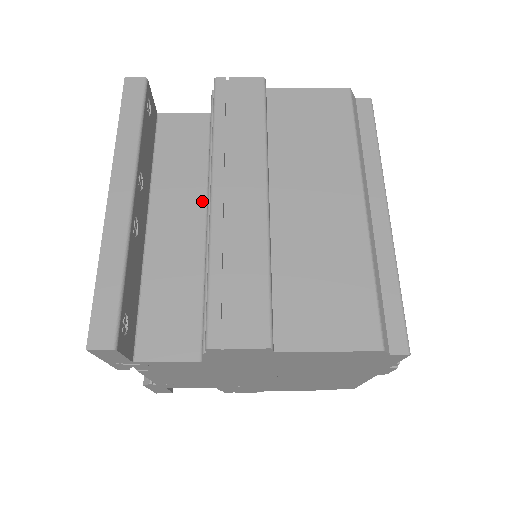
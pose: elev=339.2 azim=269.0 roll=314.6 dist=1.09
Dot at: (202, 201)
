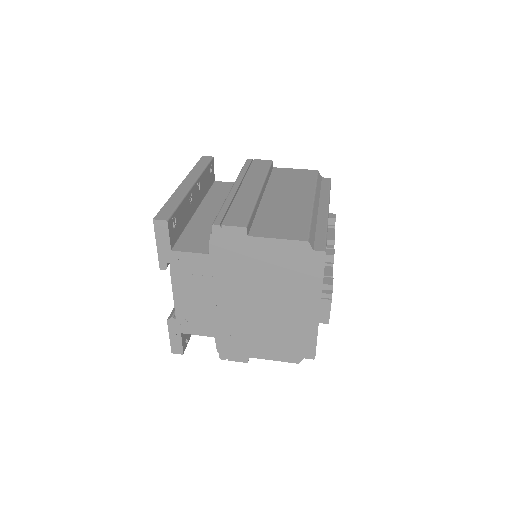
Dot at: occluded
